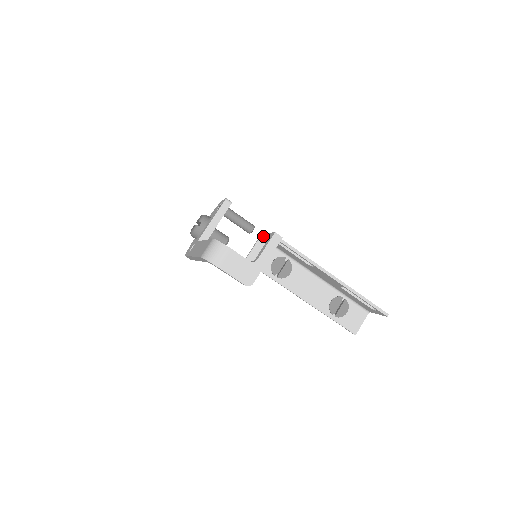
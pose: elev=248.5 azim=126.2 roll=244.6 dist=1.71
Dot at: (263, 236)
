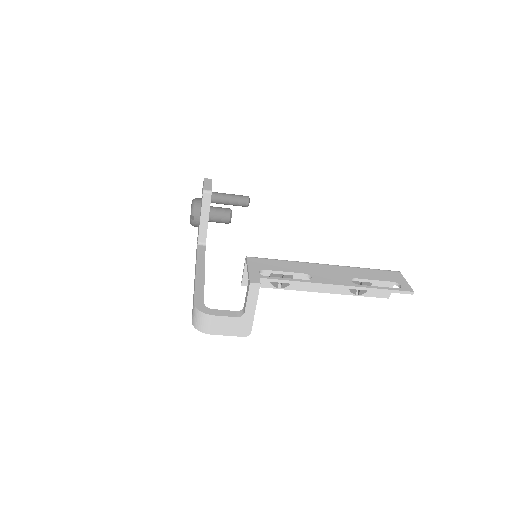
Dot at: (247, 263)
